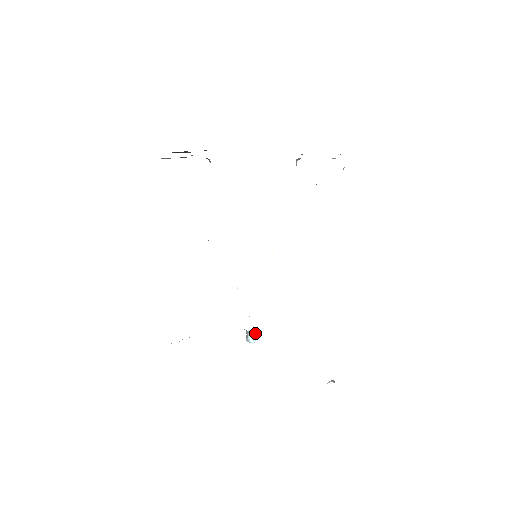
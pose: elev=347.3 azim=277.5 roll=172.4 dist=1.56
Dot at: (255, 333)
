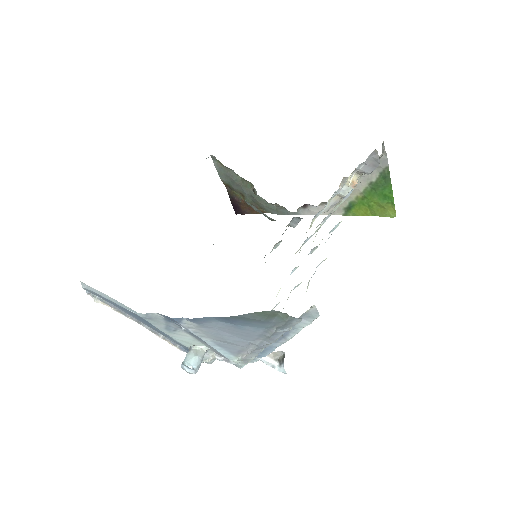
Dot at: (200, 356)
